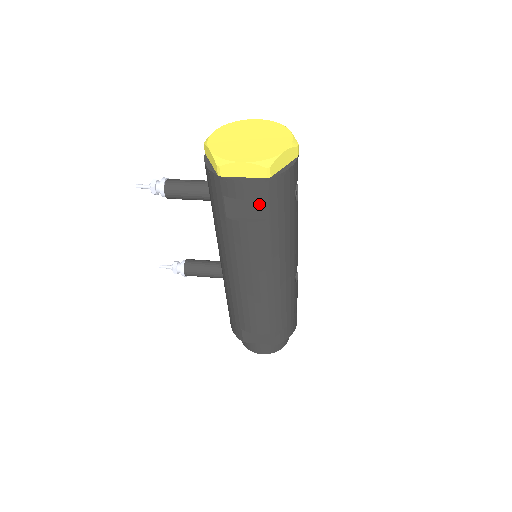
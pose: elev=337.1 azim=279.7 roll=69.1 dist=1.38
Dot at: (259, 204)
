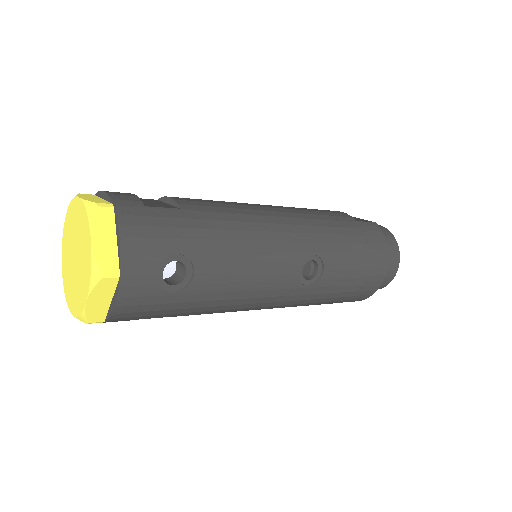
Dot at: occluded
